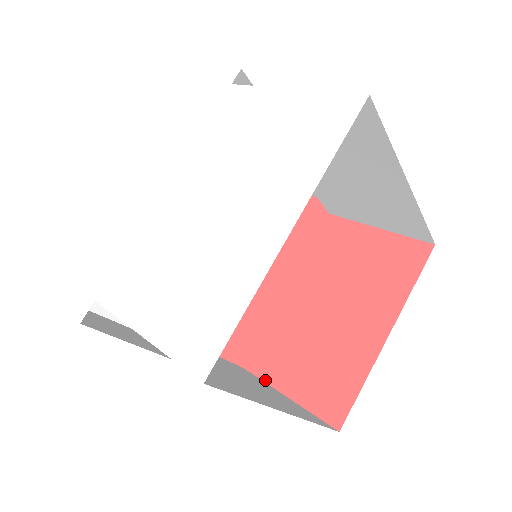
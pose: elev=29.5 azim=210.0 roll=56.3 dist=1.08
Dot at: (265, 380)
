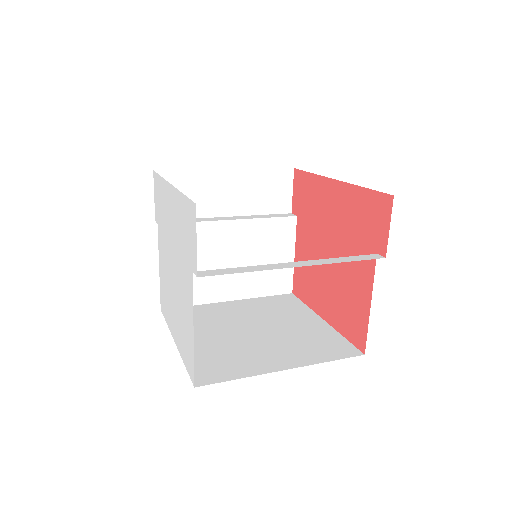
Dot at: (296, 236)
